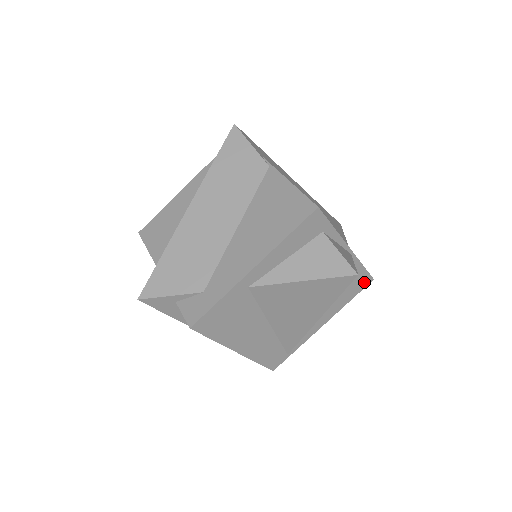
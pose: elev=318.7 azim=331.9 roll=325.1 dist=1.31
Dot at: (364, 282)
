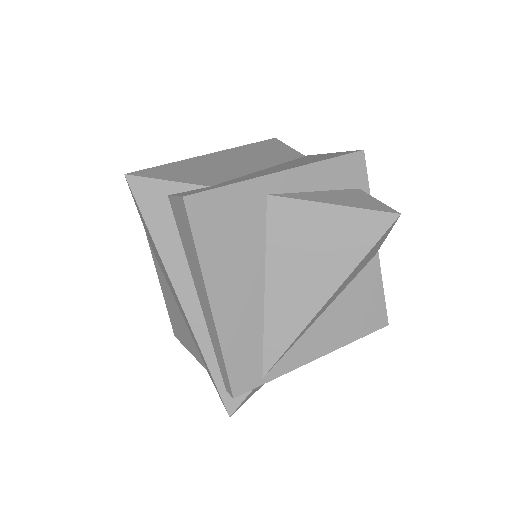
Dot at: (378, 319)
